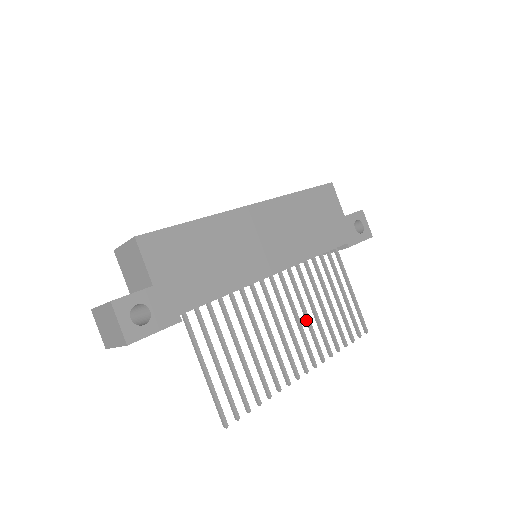
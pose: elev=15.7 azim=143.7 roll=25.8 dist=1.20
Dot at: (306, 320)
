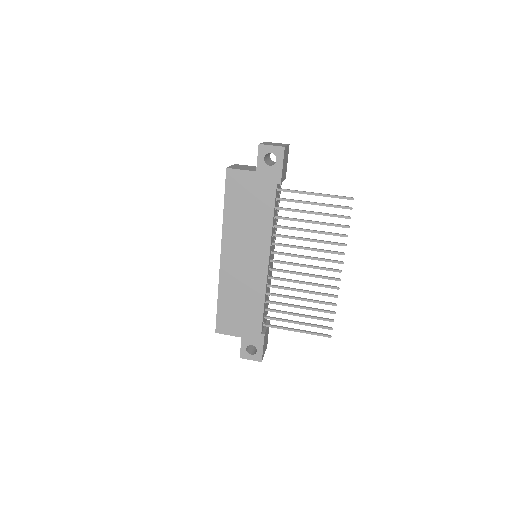
Dot at: (311, 250)
